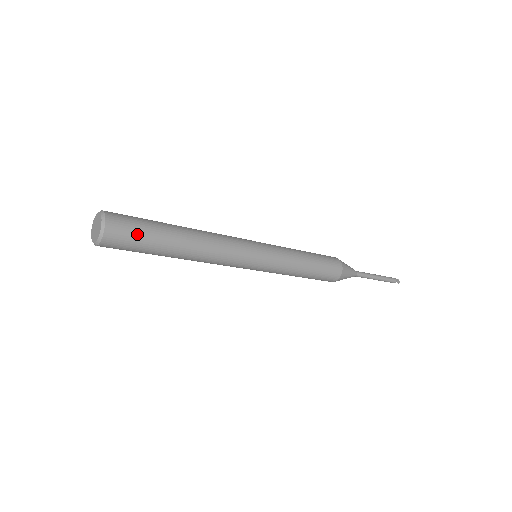
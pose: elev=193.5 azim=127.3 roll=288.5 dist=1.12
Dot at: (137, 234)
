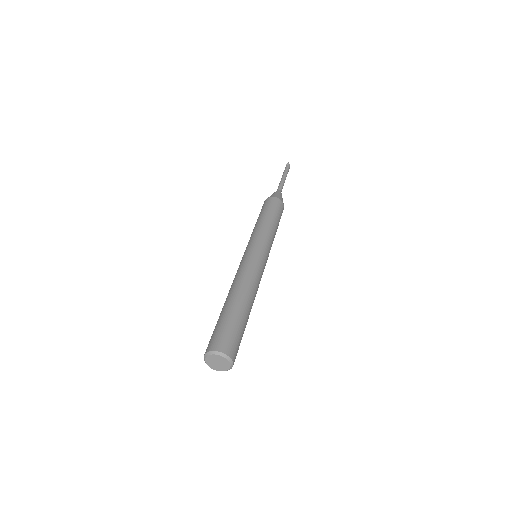
Dot at: (240, 342)
